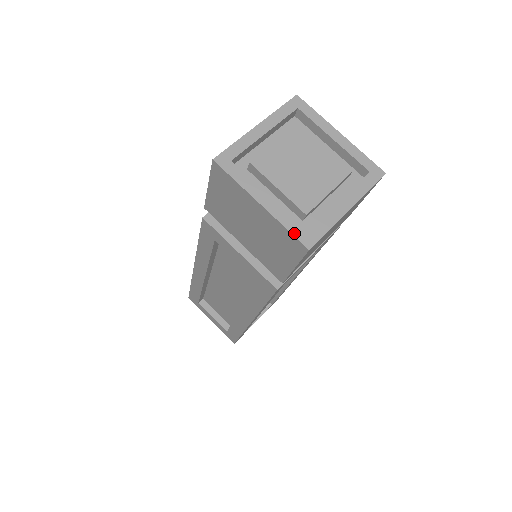
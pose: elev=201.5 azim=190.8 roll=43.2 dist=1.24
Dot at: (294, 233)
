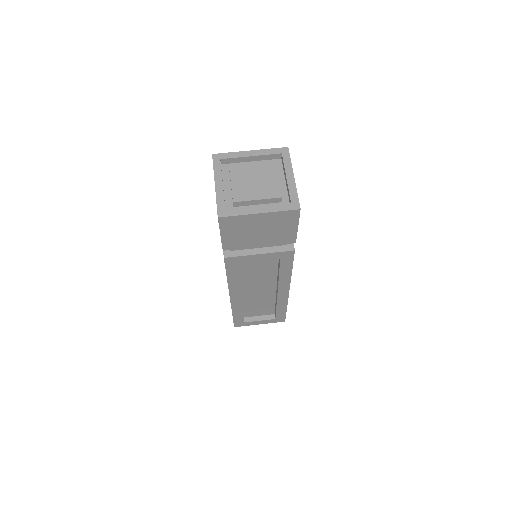
Dot at: (218, 206)
